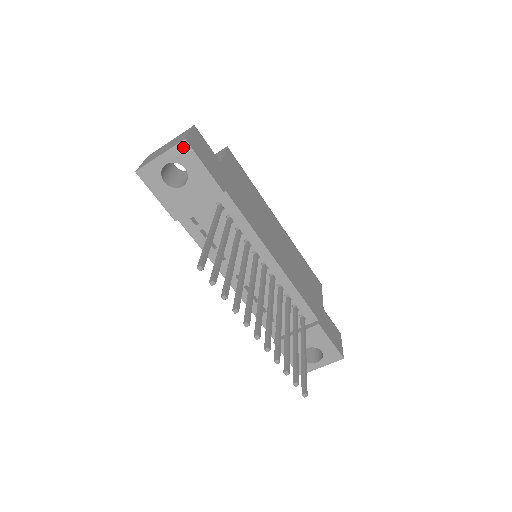
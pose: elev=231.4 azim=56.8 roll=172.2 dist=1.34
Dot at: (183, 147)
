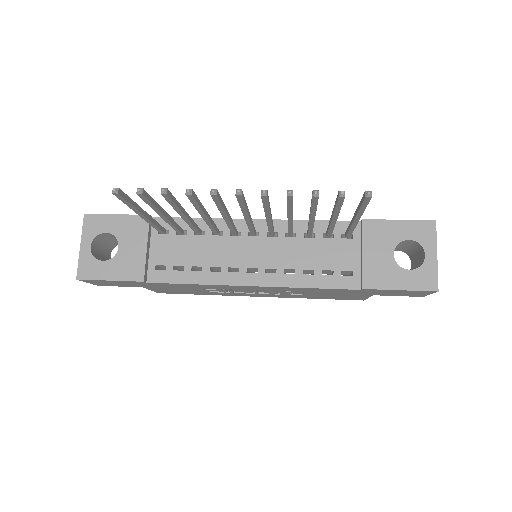
Dot at: (89, 221)
